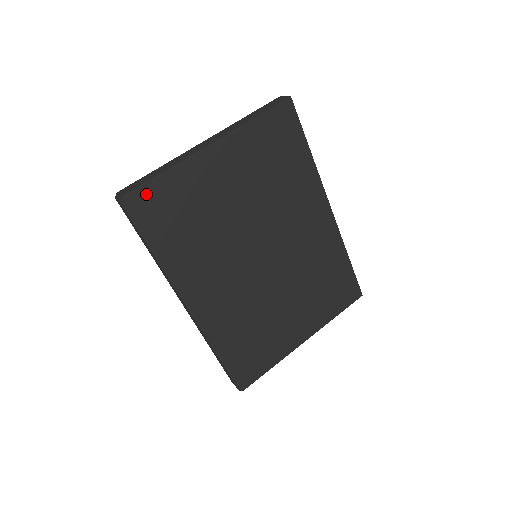
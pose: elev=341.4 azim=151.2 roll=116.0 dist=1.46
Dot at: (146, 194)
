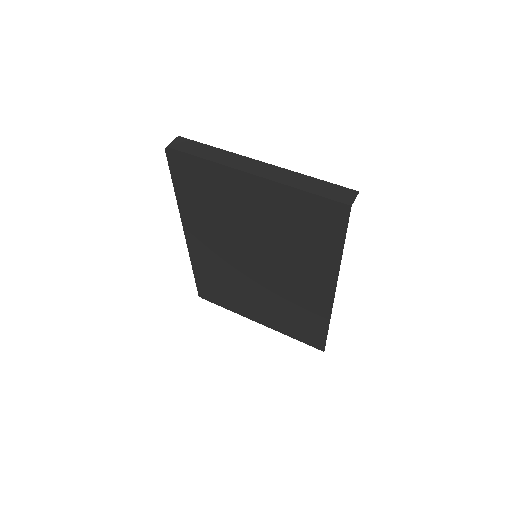
Dot at: (185, 160)
